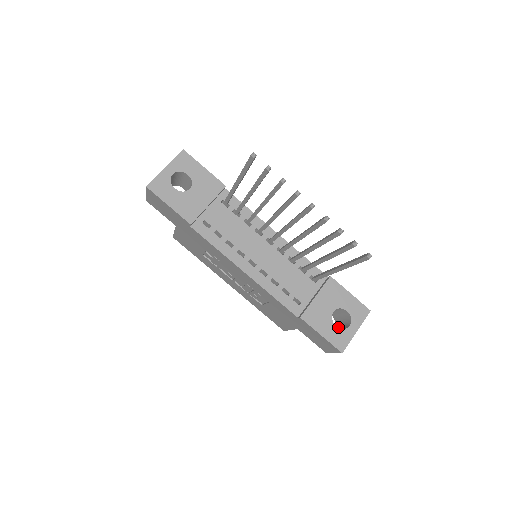
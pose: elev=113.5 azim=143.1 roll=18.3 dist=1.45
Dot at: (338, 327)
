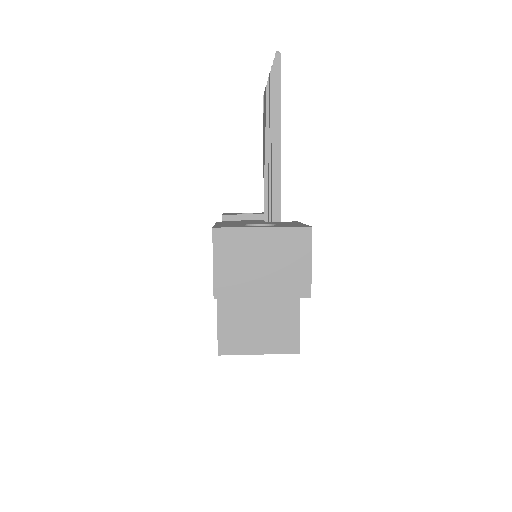
Dot at: occluded
